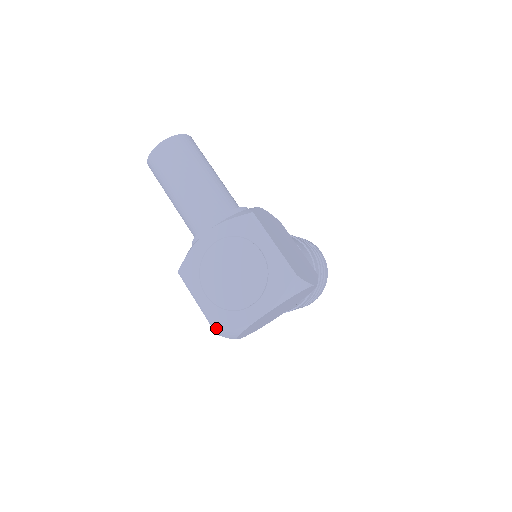
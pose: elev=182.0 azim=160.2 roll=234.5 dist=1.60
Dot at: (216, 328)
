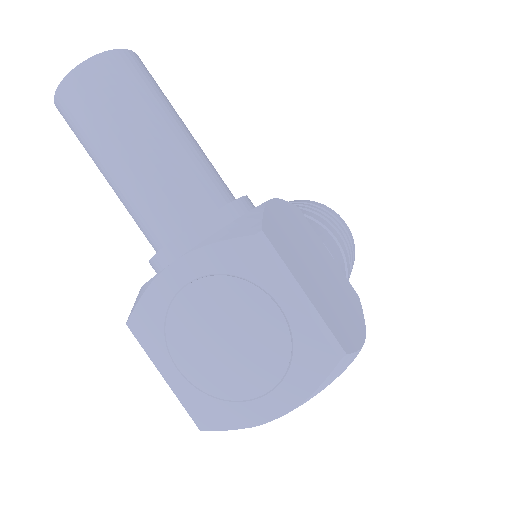
Dot at: (199, 424)
